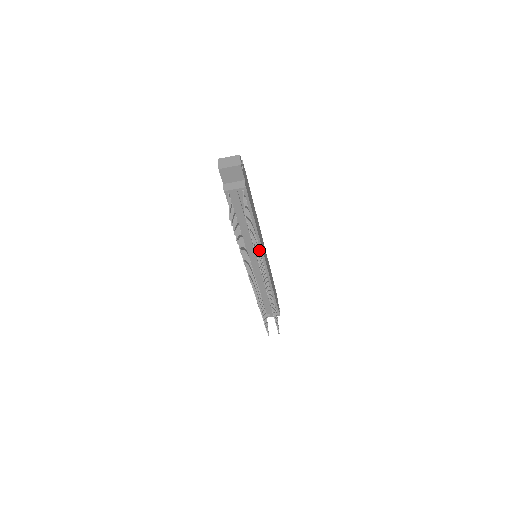
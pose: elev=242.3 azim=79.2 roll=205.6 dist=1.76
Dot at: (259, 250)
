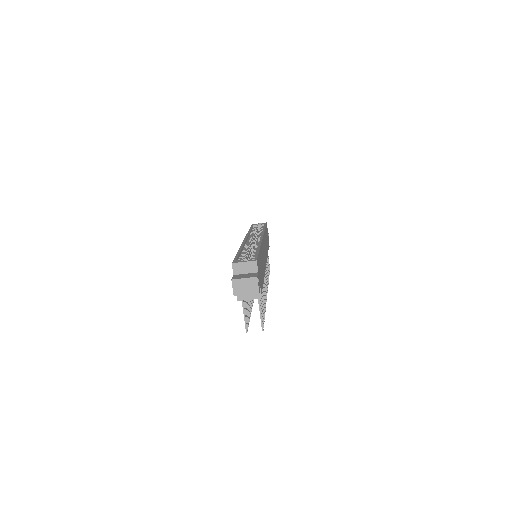
Dot at: occluded
